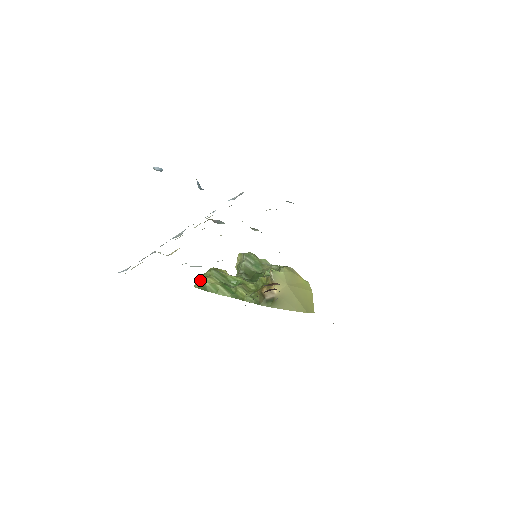
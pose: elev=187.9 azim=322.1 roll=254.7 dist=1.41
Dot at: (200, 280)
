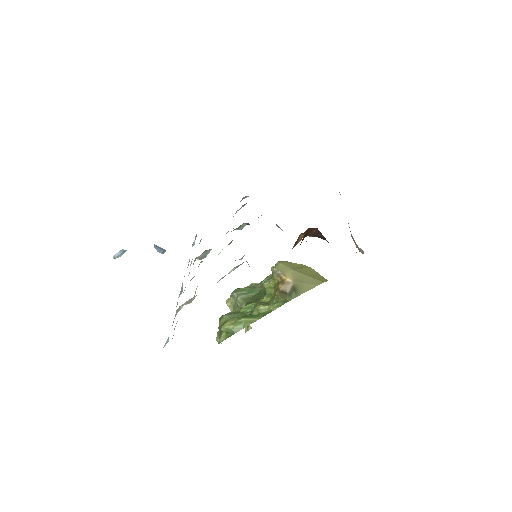
Dot at: (221, 332)
